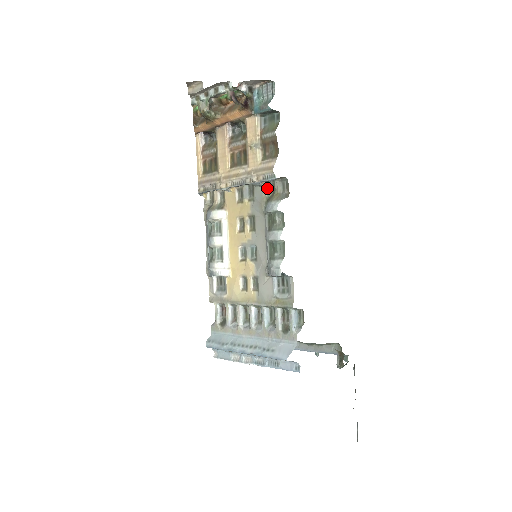
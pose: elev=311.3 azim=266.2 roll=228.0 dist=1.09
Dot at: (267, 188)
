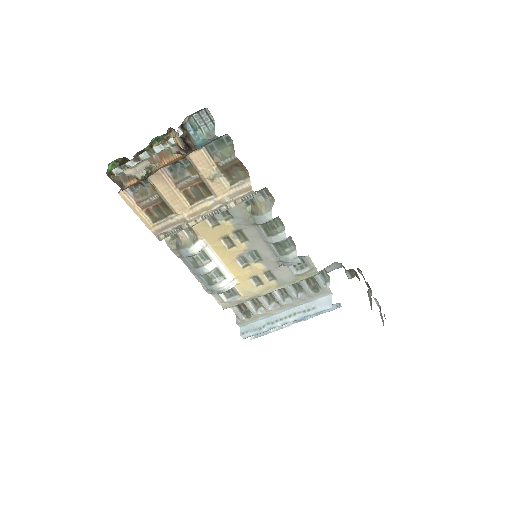
Dot at: (243, 203)
